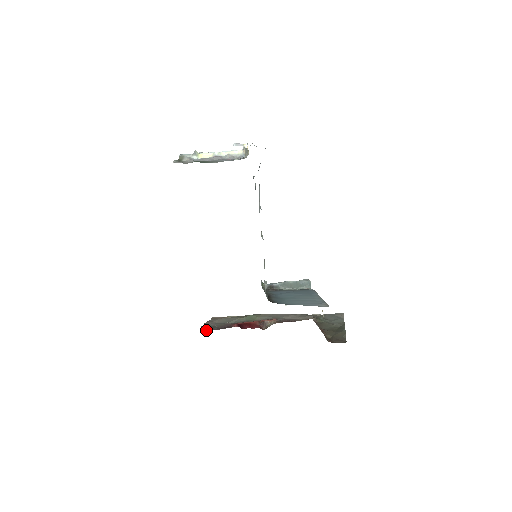
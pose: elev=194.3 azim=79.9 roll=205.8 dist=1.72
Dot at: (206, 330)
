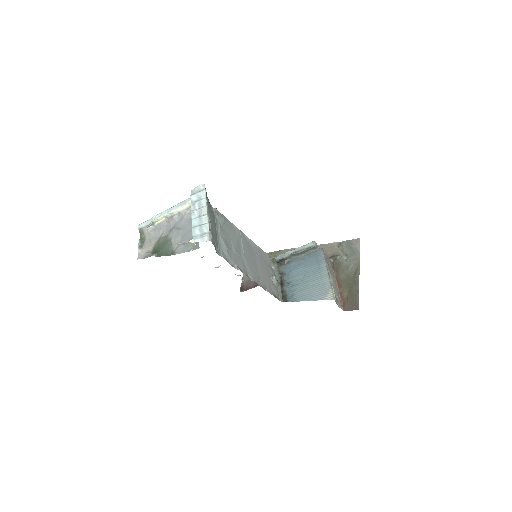
Dot at: (245, 289)
